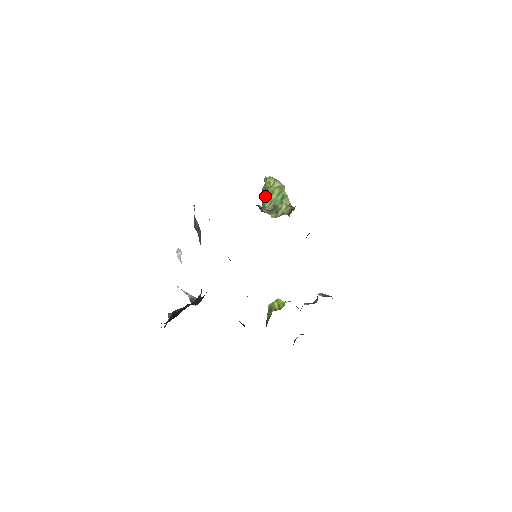
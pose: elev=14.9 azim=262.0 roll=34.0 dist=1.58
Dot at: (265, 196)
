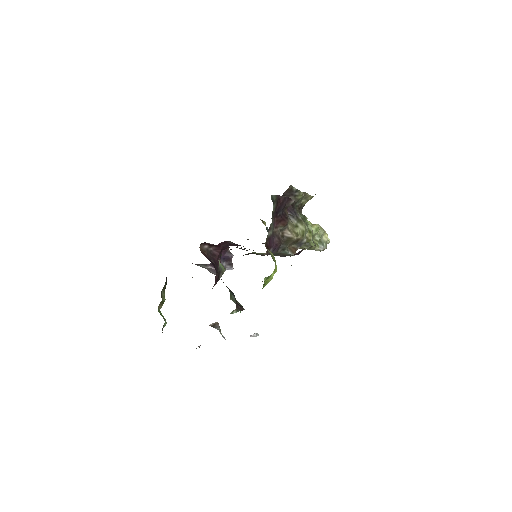
Dot at: occluded
